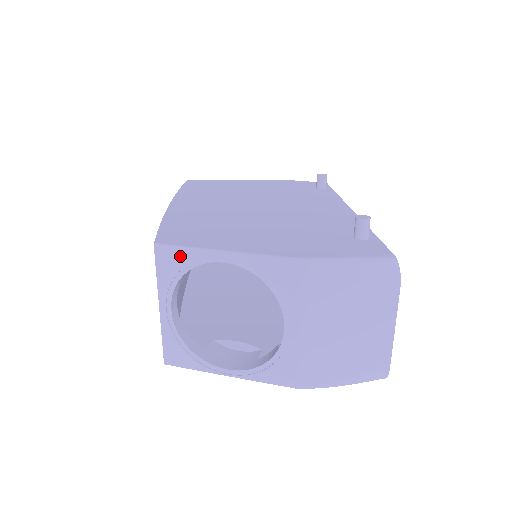
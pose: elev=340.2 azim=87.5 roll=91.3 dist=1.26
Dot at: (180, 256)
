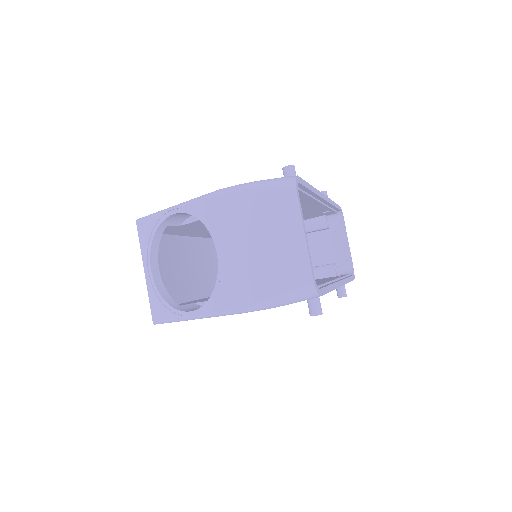
Dot at: (150, 221)
